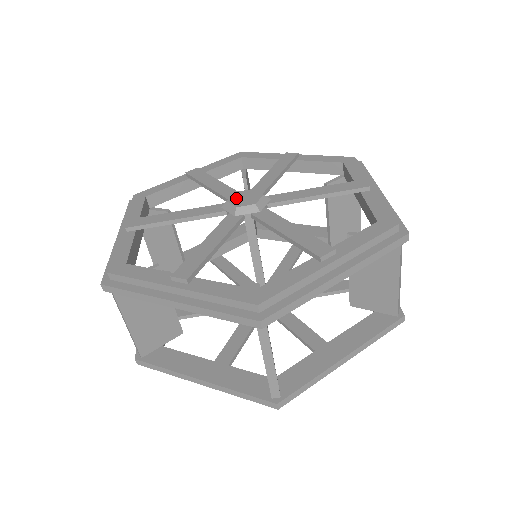
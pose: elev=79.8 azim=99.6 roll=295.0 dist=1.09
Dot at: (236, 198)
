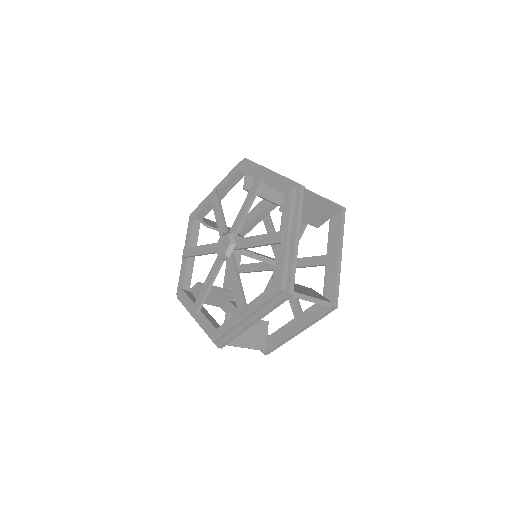
Dot at: (219, 249)
